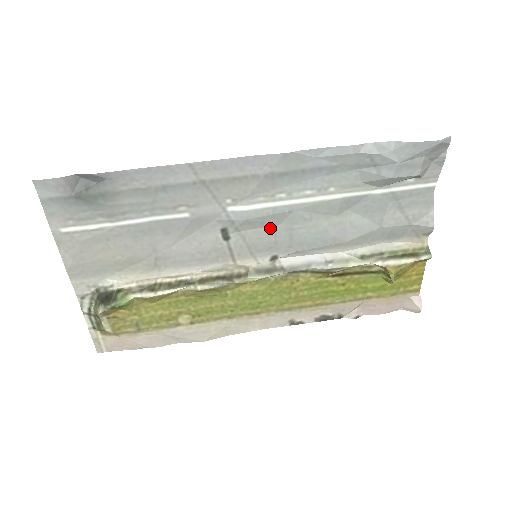
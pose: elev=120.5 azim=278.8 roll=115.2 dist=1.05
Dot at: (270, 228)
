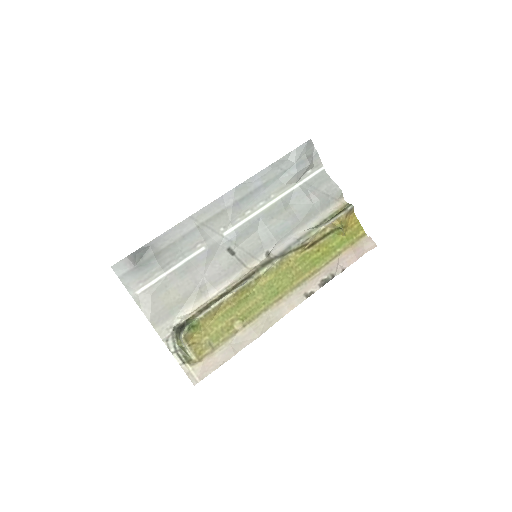
Dot at: (254, 235)
